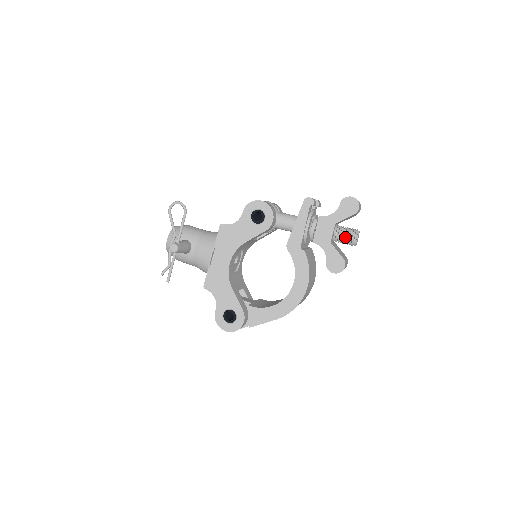
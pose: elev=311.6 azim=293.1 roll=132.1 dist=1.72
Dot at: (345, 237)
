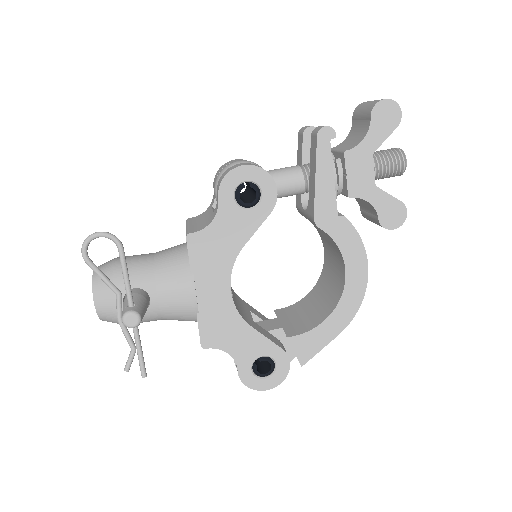
Dot at: (389, 168)
